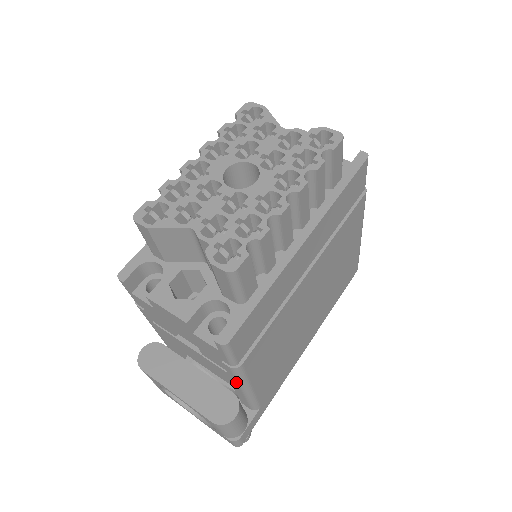
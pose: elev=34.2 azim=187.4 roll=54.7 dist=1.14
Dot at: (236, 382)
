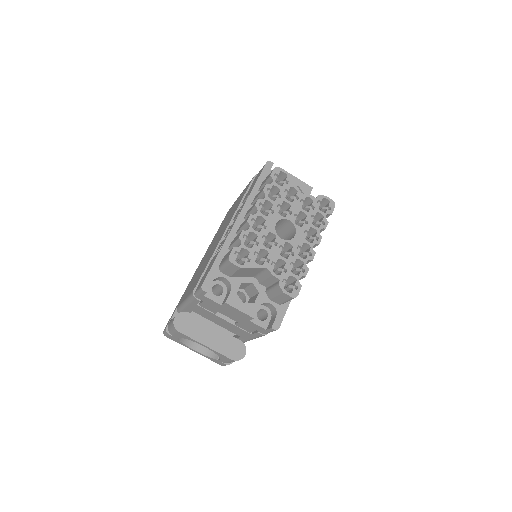
Dot at: (252, 338)
